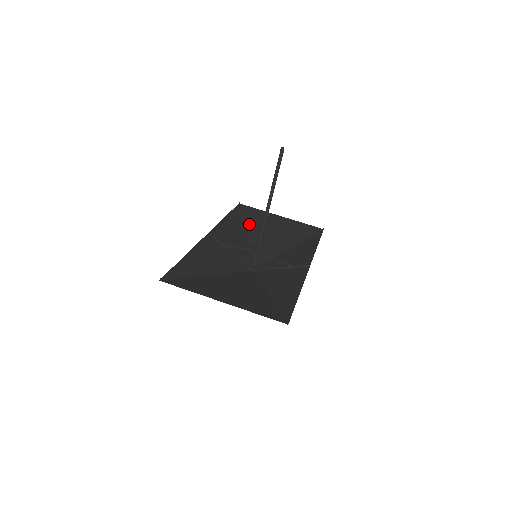
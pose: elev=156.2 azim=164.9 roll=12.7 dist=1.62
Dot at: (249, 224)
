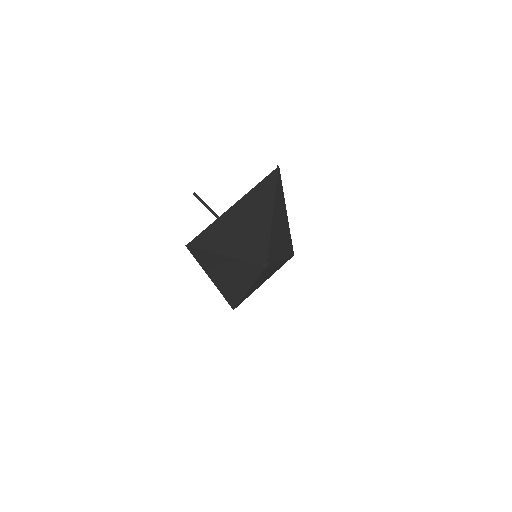
Dot at: (247, 293)
